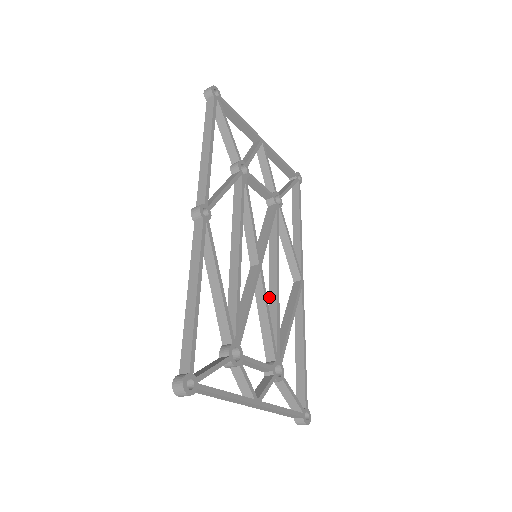
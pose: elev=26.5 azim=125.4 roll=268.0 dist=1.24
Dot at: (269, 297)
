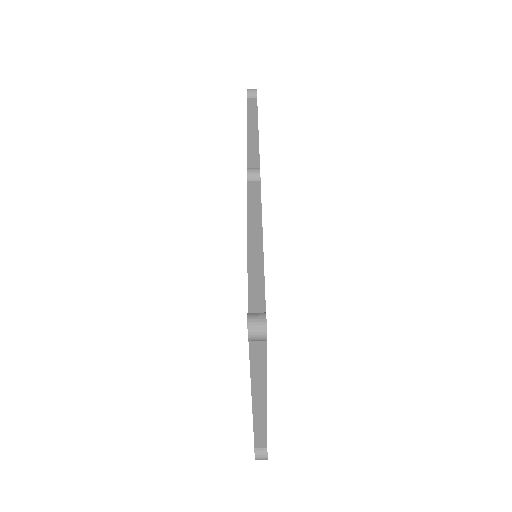
Dot at: occluded
